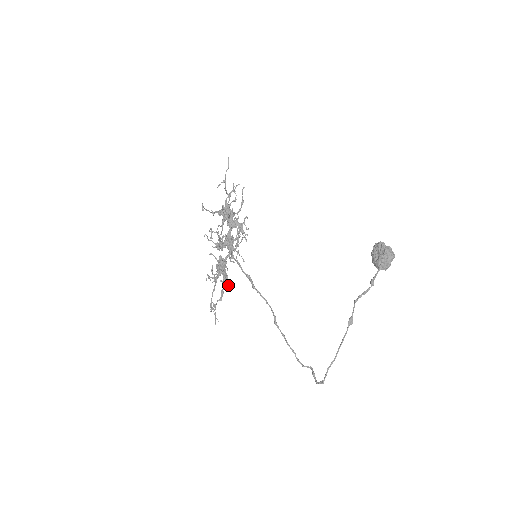
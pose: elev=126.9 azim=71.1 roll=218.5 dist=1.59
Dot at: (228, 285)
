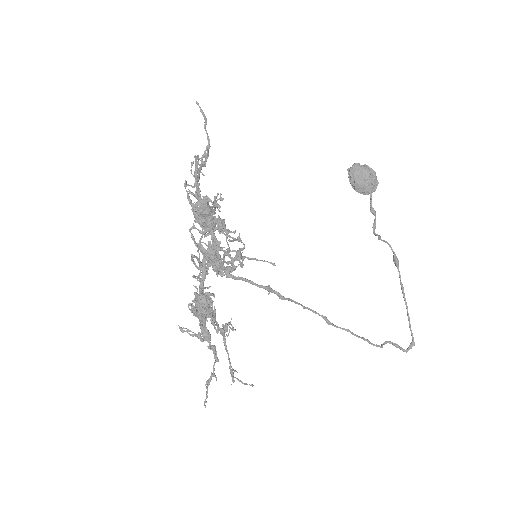
Dot at: (199, 336)
